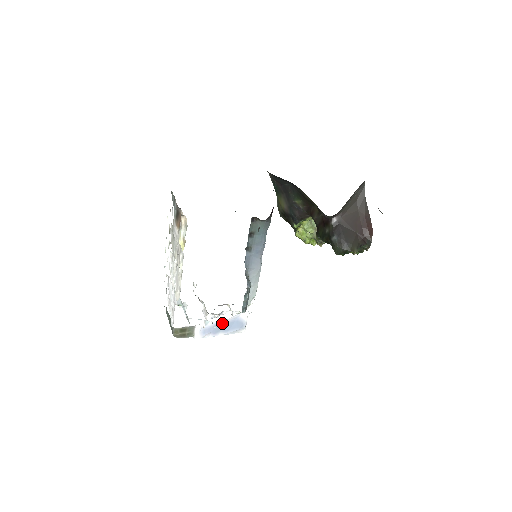
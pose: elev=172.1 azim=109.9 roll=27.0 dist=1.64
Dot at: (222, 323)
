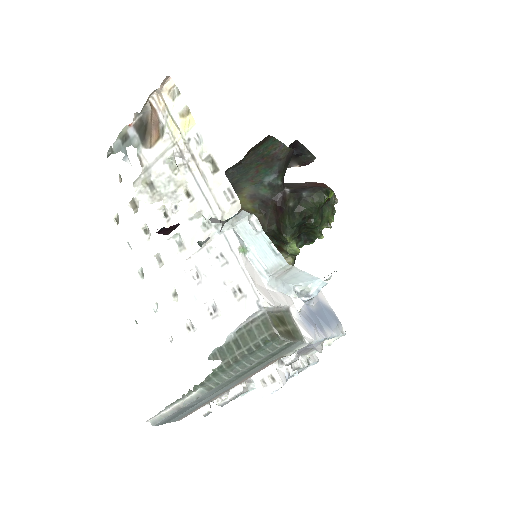
Dot at: (313, 309)
